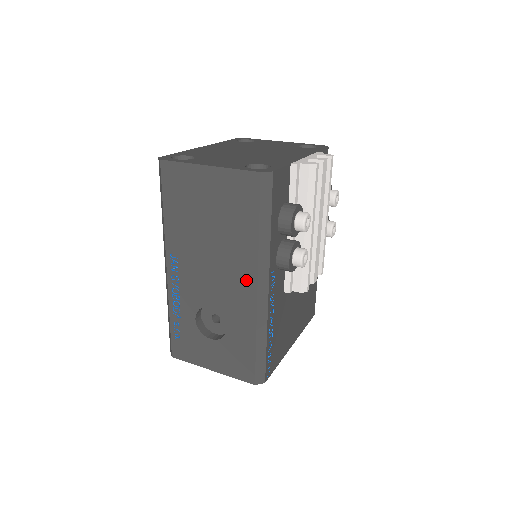
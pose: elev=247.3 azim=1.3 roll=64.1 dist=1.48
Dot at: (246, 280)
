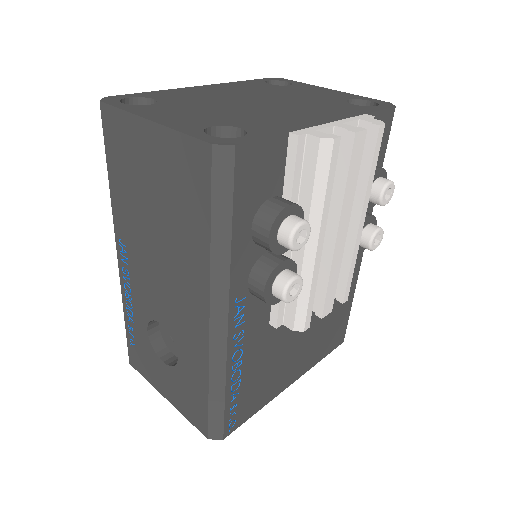
Dot at: (197, 305)
